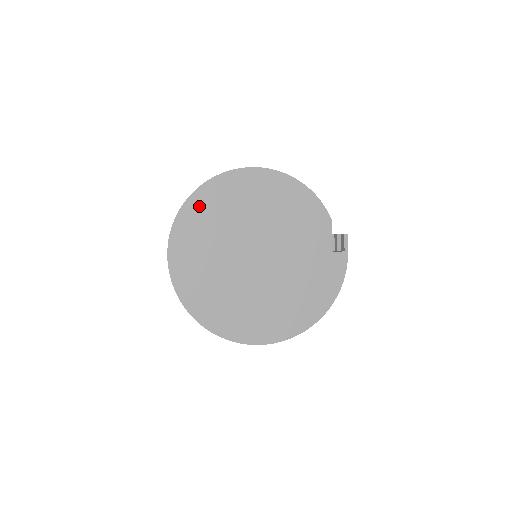
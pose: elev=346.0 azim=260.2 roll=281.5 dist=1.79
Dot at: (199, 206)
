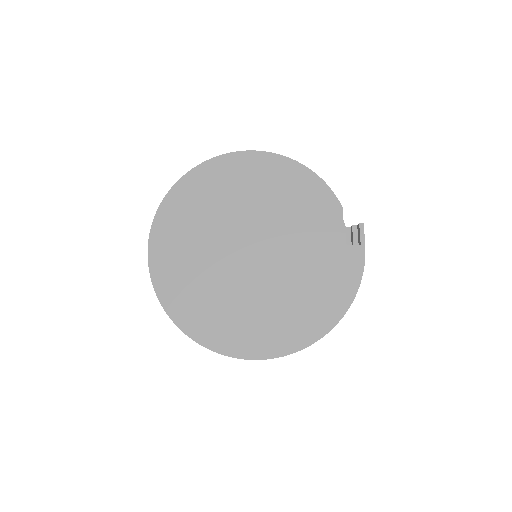
Dot at: (184, 195)
